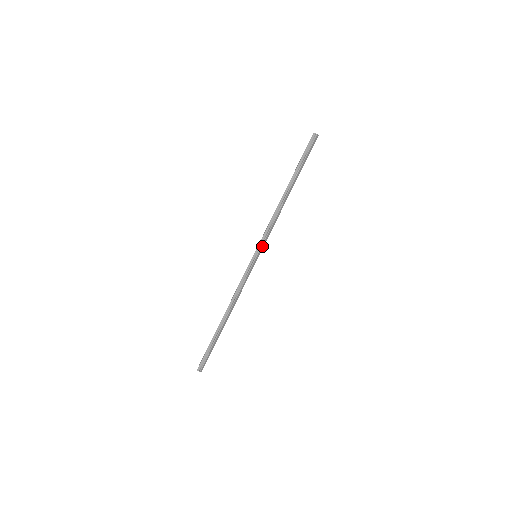
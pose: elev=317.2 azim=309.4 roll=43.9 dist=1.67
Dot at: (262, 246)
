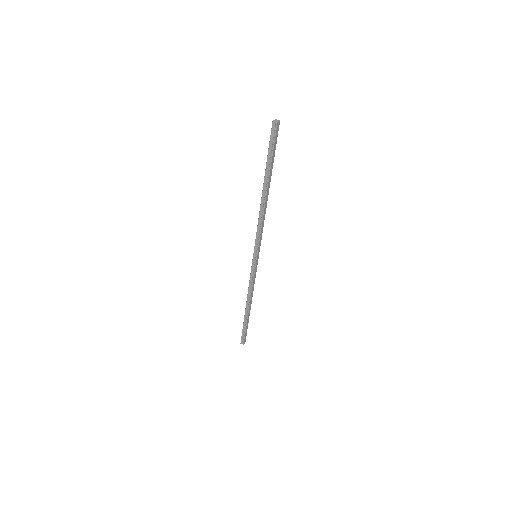
Dot at: (258, 248)
